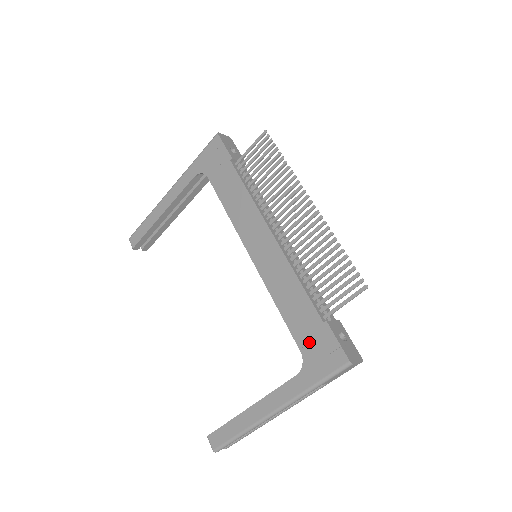
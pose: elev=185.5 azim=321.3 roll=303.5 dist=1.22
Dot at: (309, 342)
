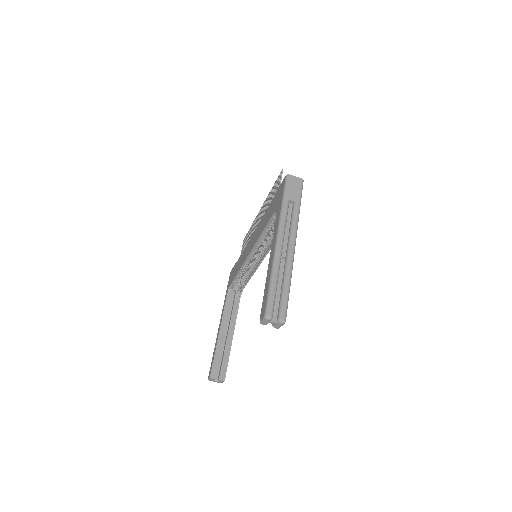
Dot at: (274, 206)
